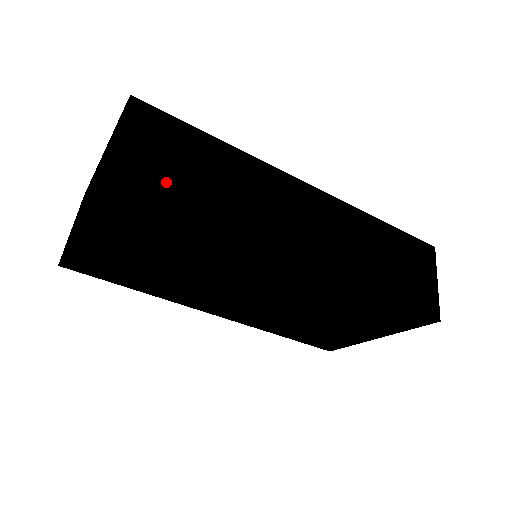
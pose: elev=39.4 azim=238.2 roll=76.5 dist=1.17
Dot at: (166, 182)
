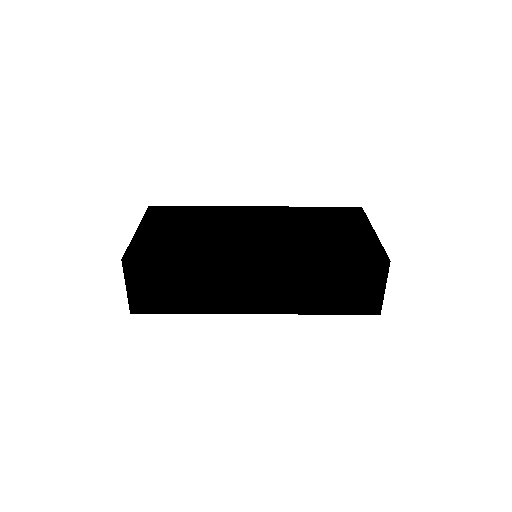
Dot at: (161, 300)
